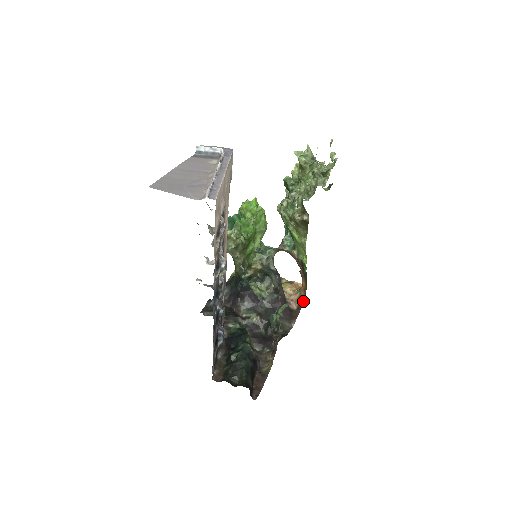
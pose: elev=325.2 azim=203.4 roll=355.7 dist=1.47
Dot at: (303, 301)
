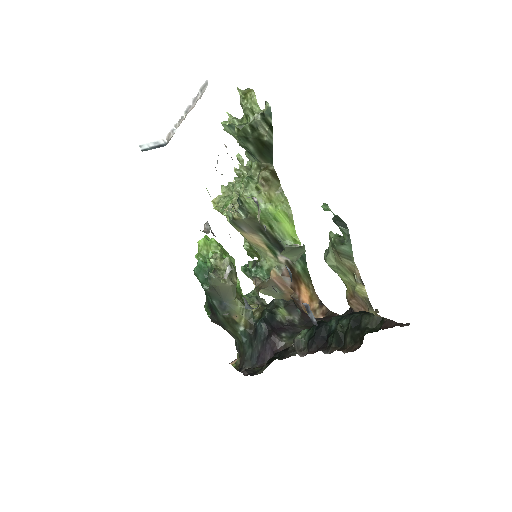
Dot at: (322, 304)
